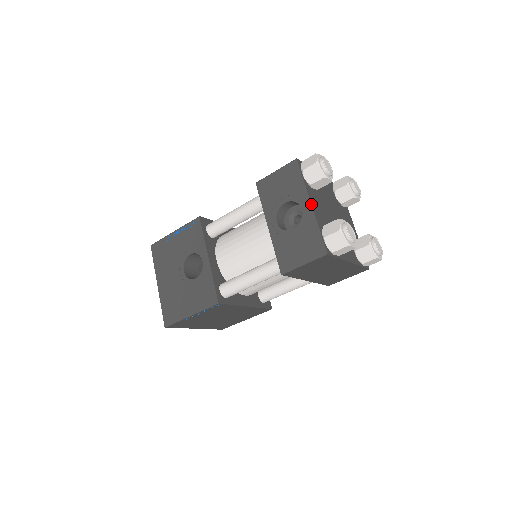
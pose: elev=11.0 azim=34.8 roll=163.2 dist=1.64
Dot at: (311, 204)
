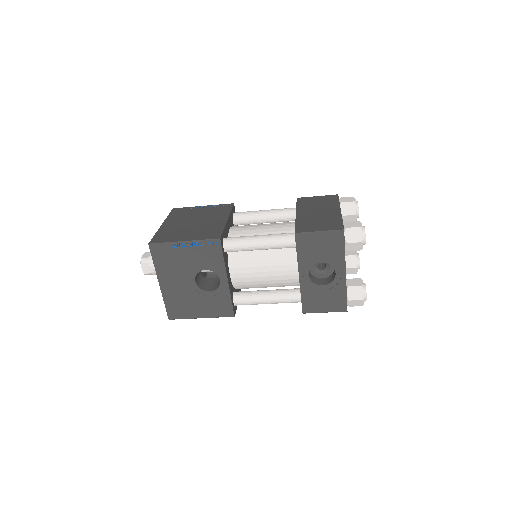
Dot at: occluded
